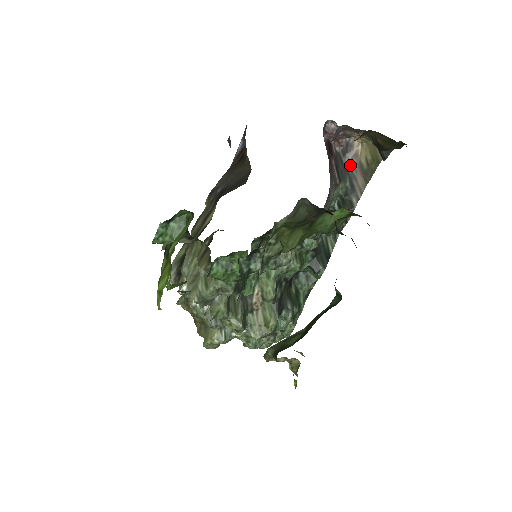
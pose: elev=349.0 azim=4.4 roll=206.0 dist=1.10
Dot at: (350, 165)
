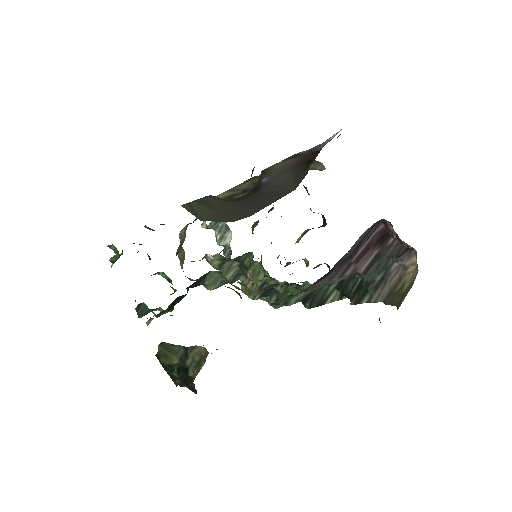
Dot at: (394, 268)
